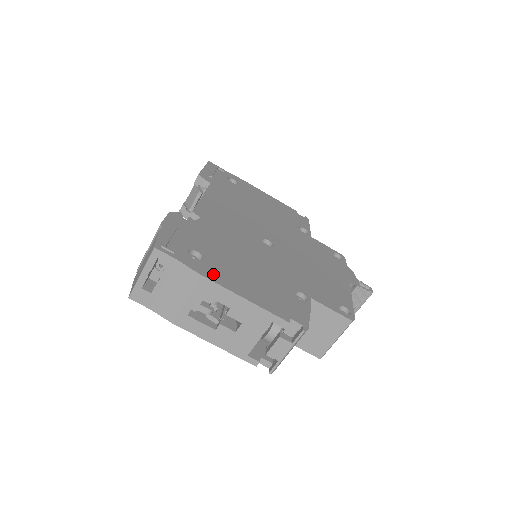
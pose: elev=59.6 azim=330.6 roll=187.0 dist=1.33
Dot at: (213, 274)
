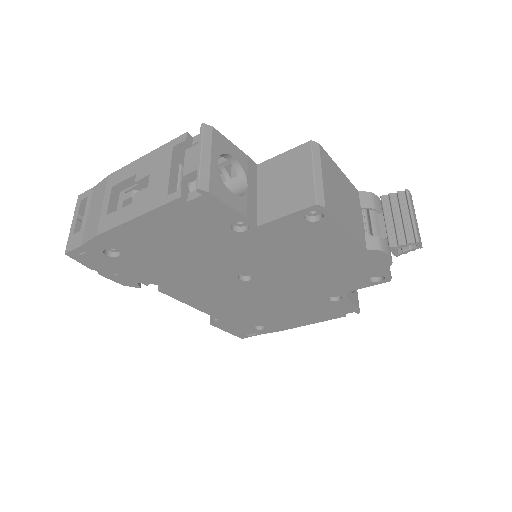
Dot at: occluded
